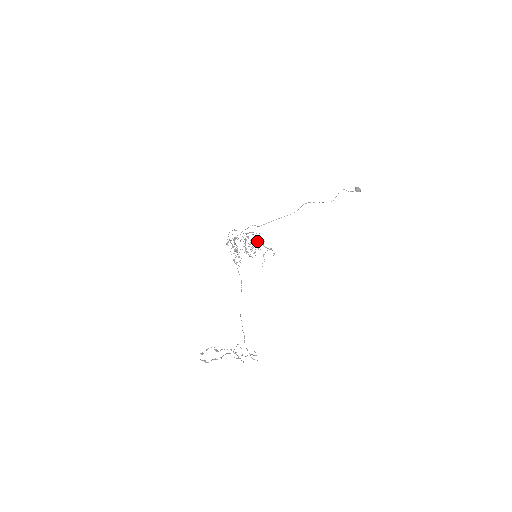
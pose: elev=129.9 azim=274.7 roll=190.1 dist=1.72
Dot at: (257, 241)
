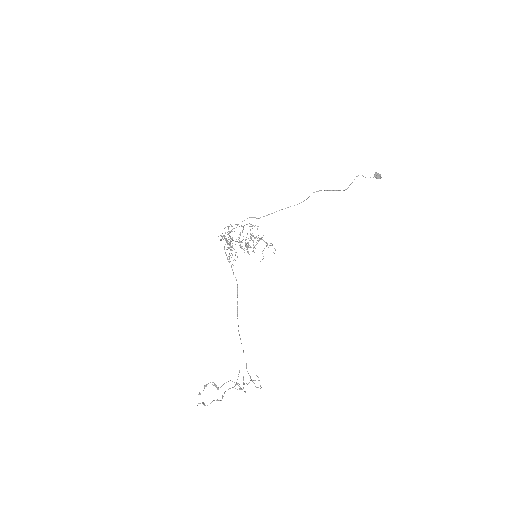
Dot at: (256, 236)
